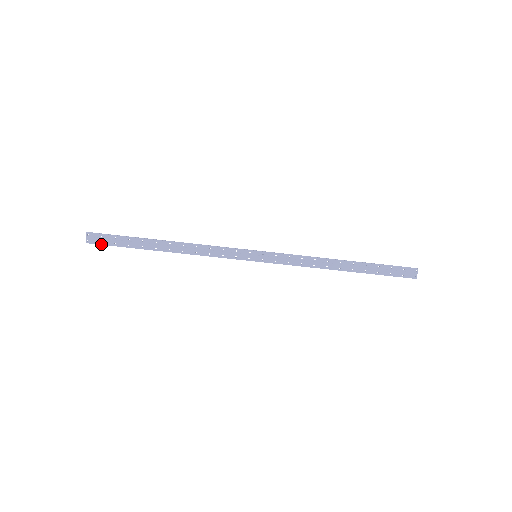
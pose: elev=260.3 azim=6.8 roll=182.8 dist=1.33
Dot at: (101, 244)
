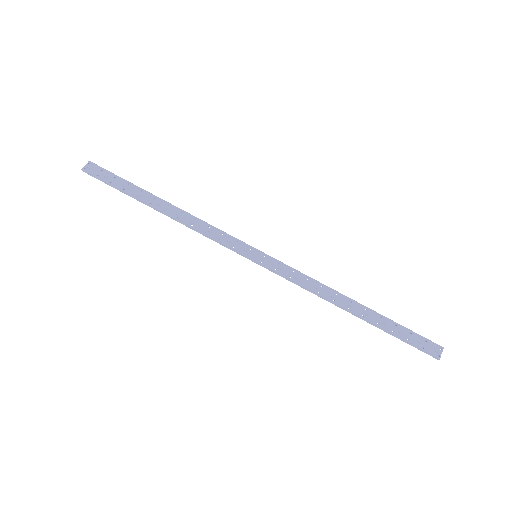
Dot at: (97, 177)
